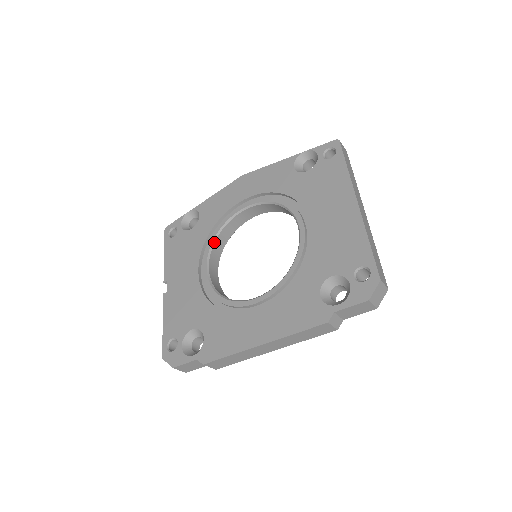
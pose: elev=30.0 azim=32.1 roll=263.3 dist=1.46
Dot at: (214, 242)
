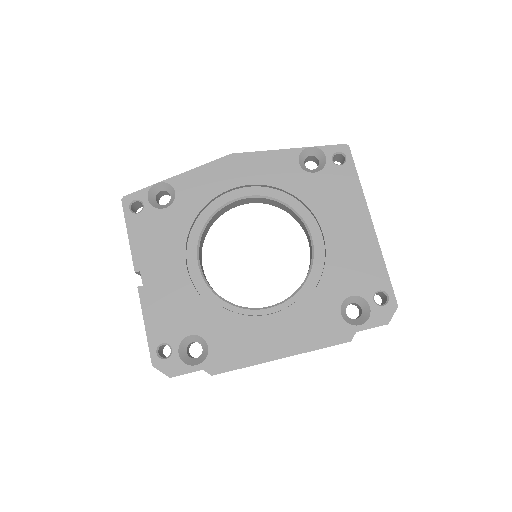
Dot at: (203, 232)
